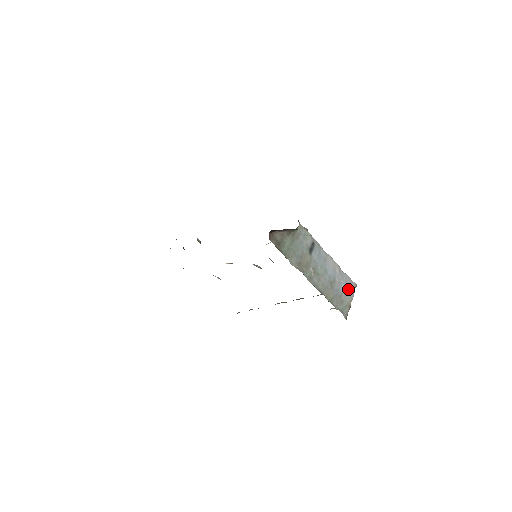
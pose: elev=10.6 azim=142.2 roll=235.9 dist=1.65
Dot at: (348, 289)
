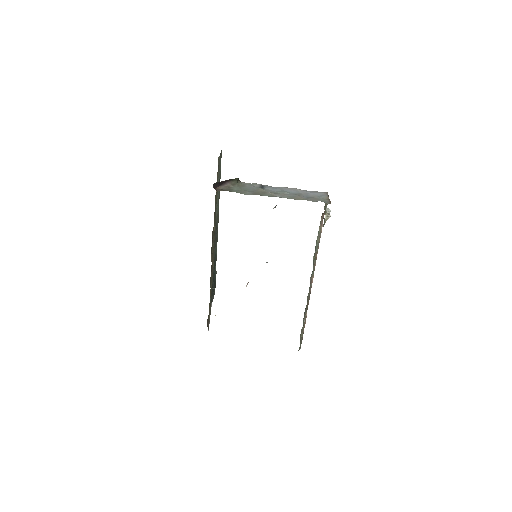
Dot at: (319, 194)
